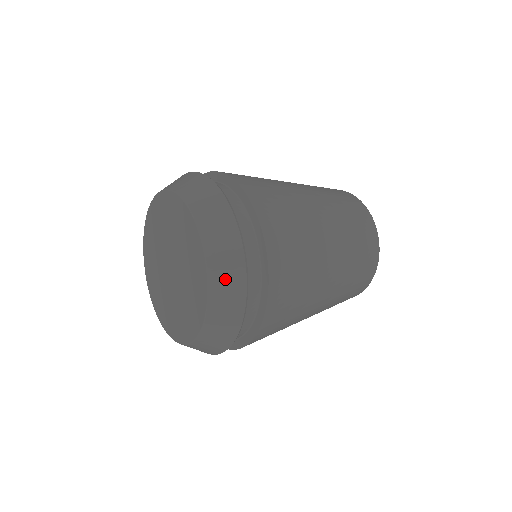
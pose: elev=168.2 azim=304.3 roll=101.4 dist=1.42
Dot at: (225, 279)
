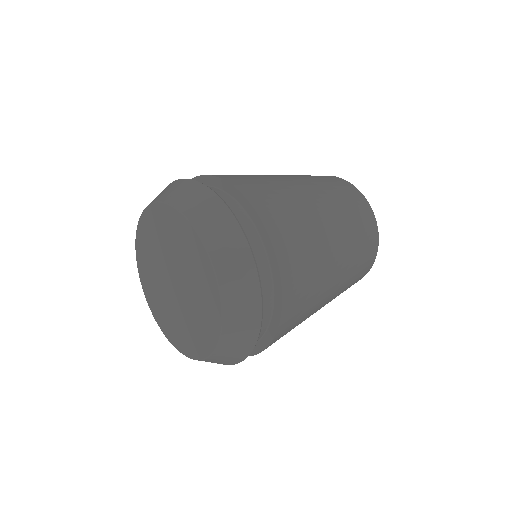
Dot at: (208, 217)
